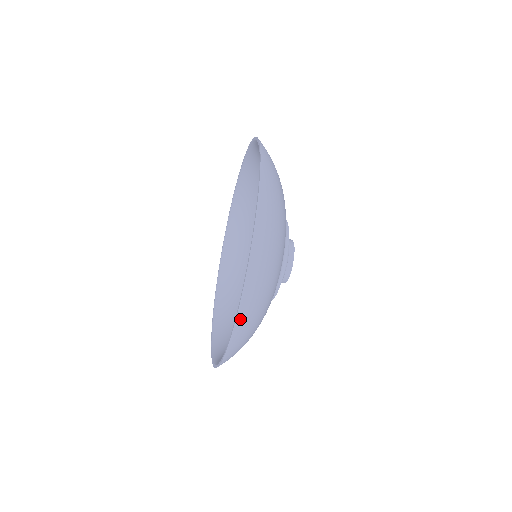
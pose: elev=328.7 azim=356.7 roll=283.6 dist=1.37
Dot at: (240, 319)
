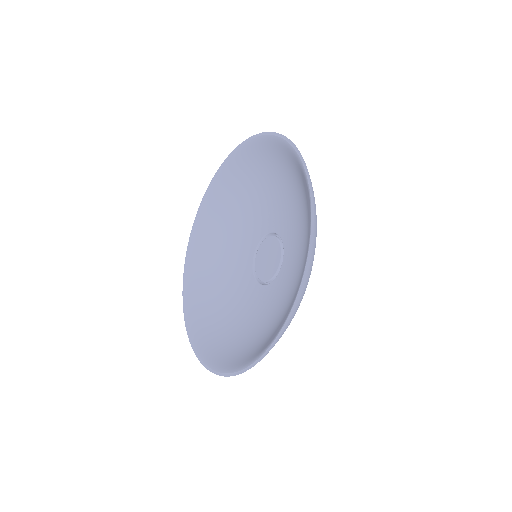
Dot at: (314, 225)
